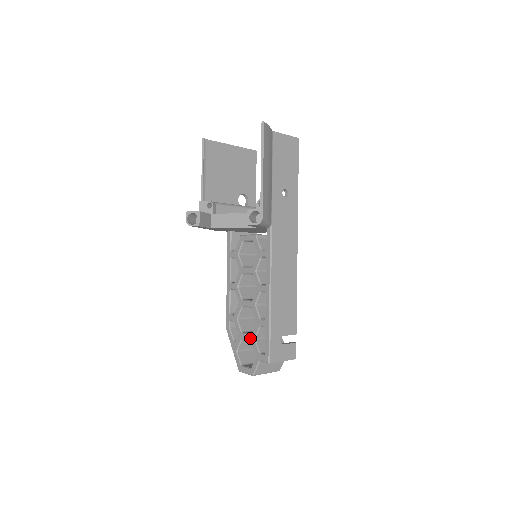
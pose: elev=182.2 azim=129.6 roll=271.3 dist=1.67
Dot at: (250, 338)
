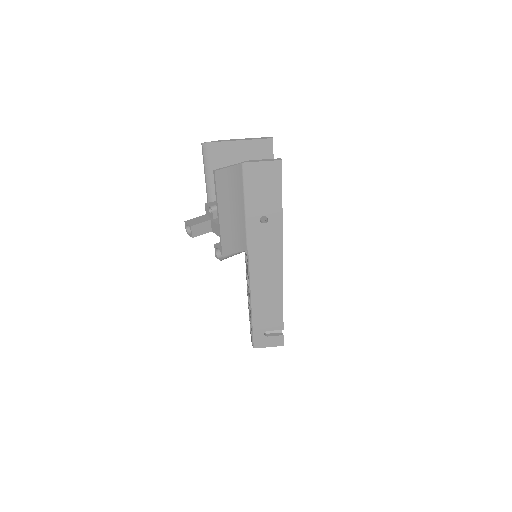
Dot at: occluded
